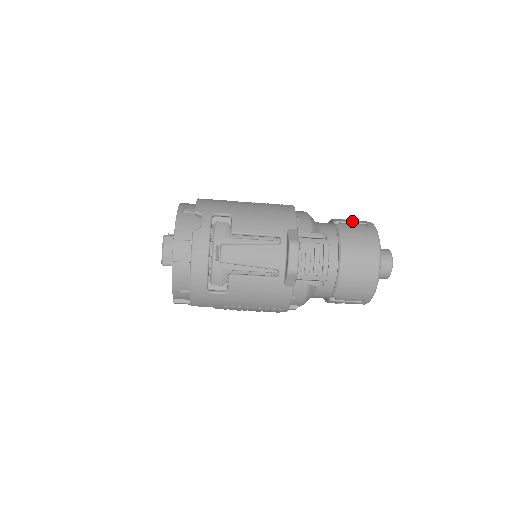
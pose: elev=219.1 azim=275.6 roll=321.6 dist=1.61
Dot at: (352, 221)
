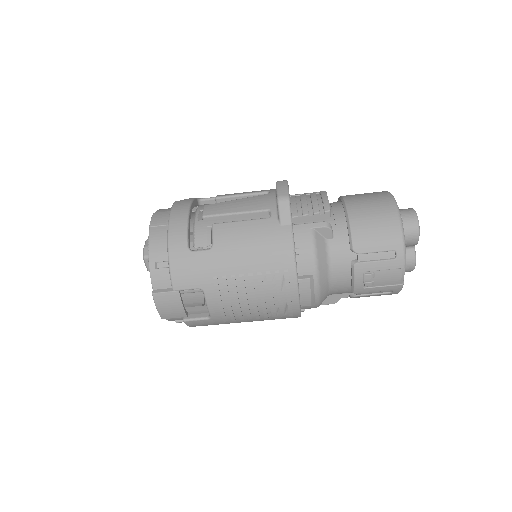
Dot at: occluded
